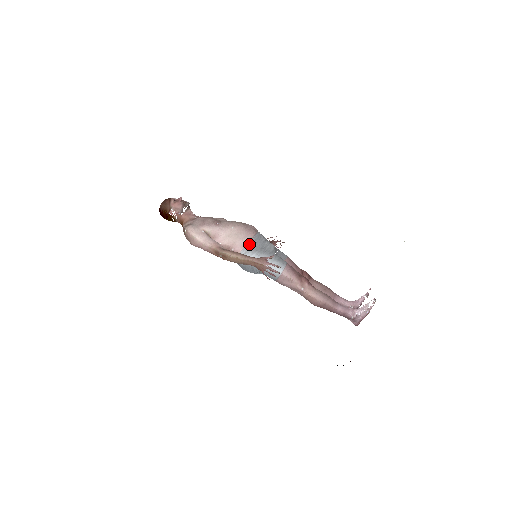
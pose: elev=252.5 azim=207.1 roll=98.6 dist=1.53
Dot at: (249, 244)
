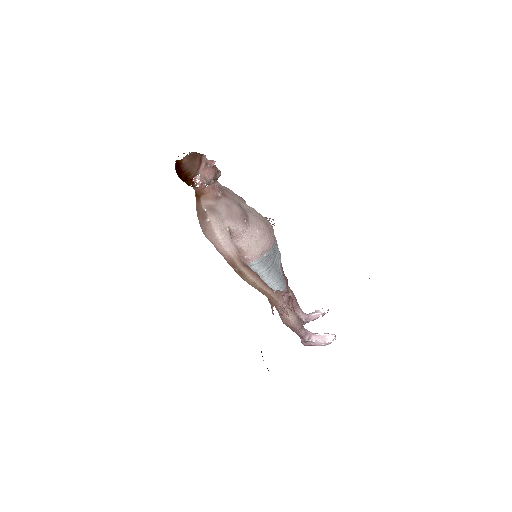
Dot at: (265, 256)
